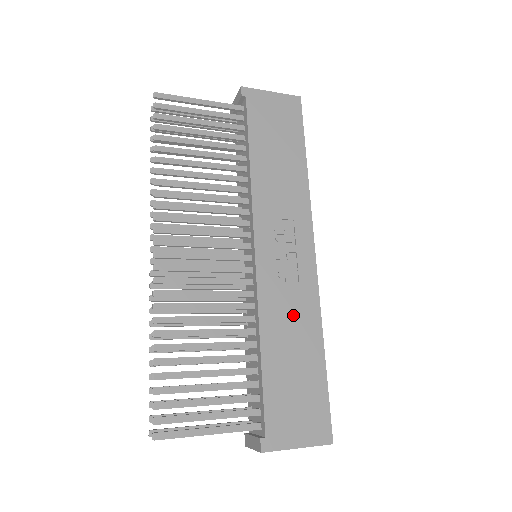
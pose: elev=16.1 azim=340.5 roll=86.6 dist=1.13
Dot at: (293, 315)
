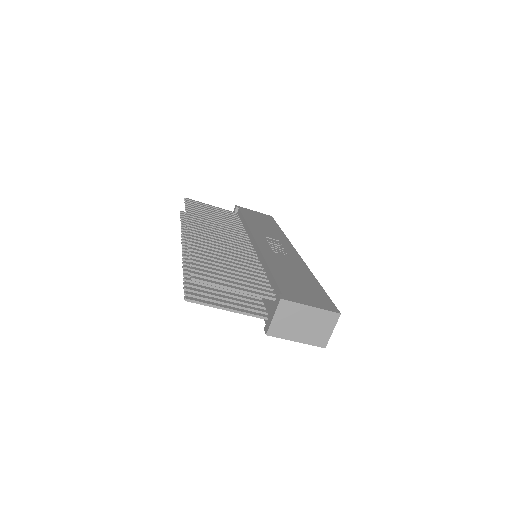
Dot at: (289, 264)
